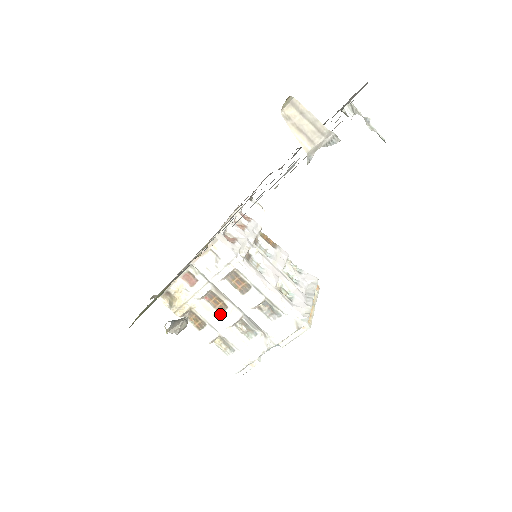
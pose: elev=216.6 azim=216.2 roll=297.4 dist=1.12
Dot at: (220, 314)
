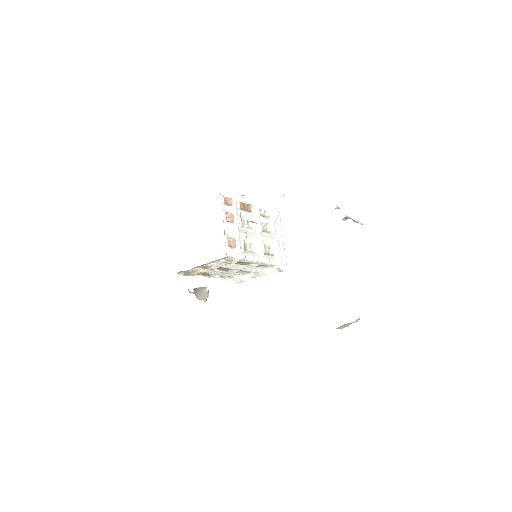
Dot at: (224, 271)
